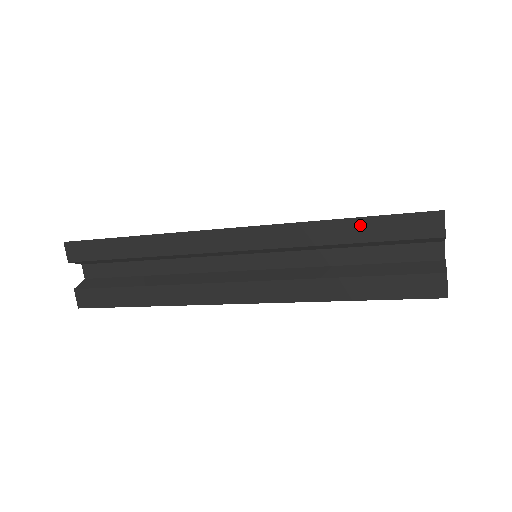
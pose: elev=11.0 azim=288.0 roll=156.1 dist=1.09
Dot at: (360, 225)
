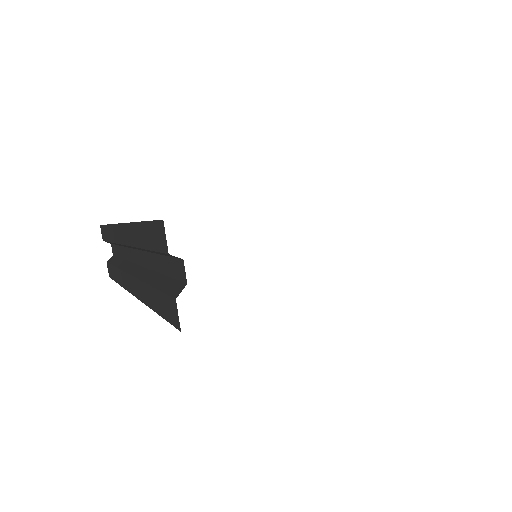
Dot at: (144, 230)
